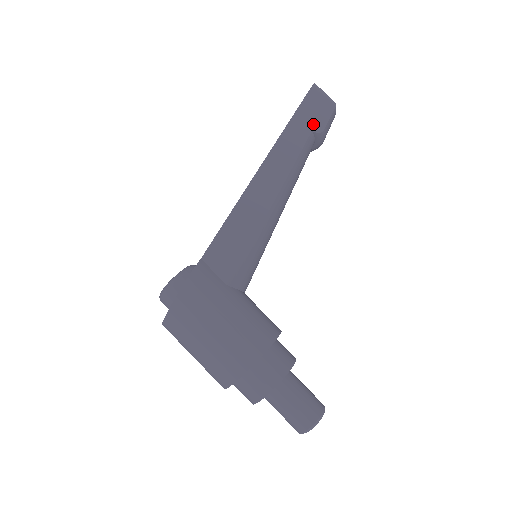
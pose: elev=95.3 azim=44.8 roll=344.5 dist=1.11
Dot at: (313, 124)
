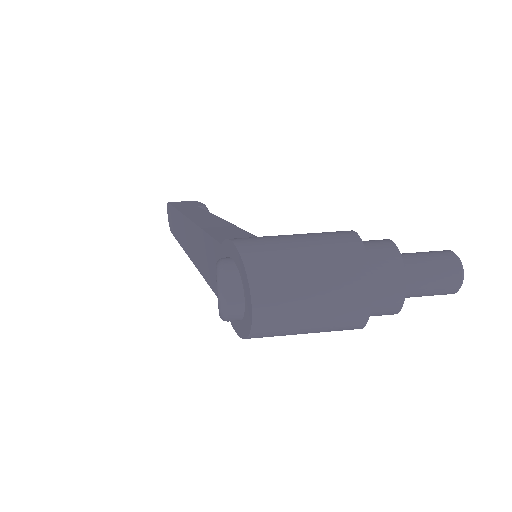
Dot at: (194, 206)
